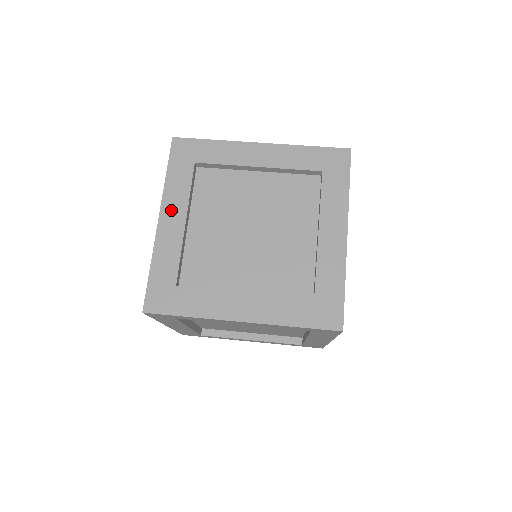
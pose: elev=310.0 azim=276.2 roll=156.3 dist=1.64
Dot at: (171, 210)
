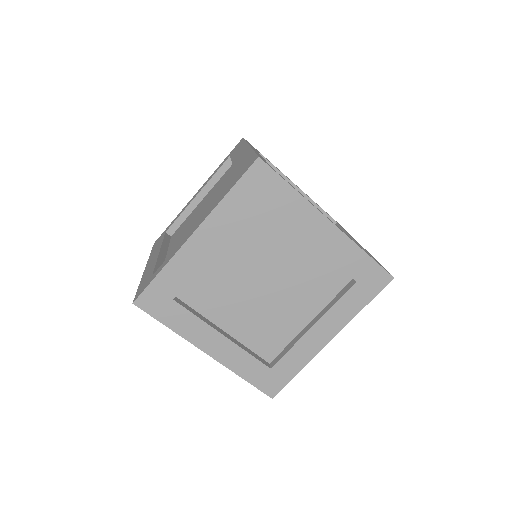
Dot at: (205, 341)
